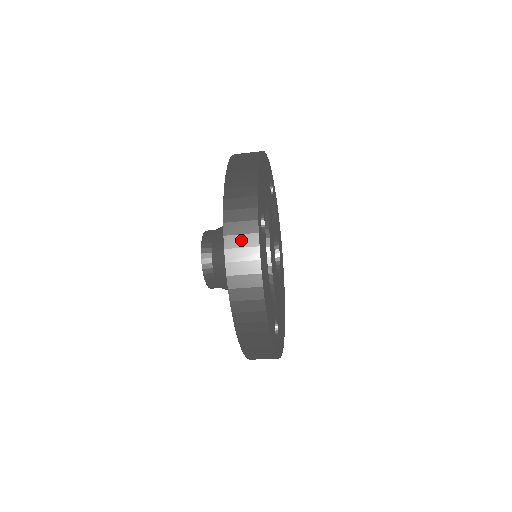
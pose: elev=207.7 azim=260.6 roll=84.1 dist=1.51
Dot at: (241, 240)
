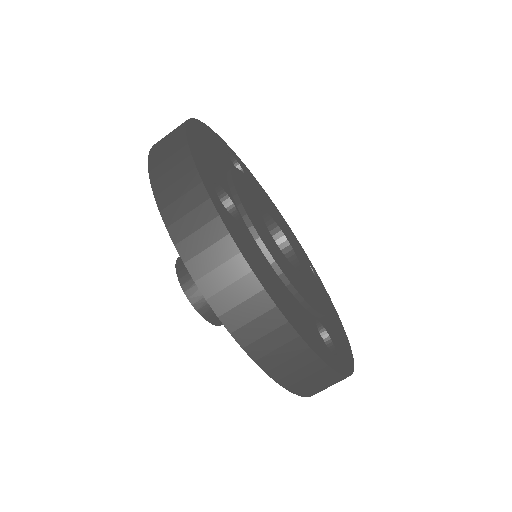
Dot at: occluded
